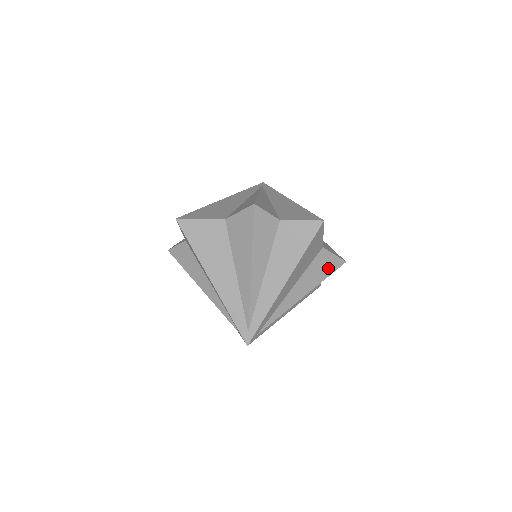
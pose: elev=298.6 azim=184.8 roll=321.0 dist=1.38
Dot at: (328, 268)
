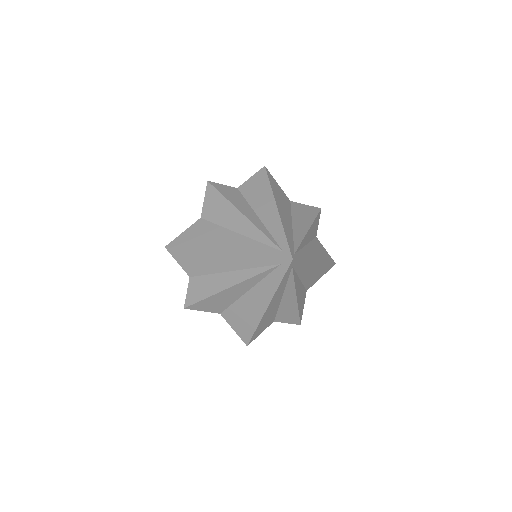
Dot at: (301, 309)
